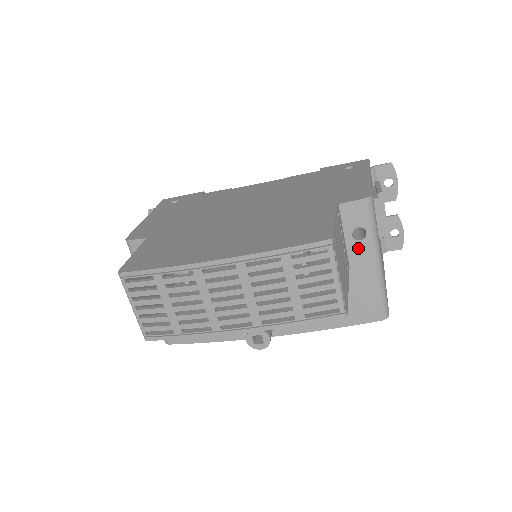
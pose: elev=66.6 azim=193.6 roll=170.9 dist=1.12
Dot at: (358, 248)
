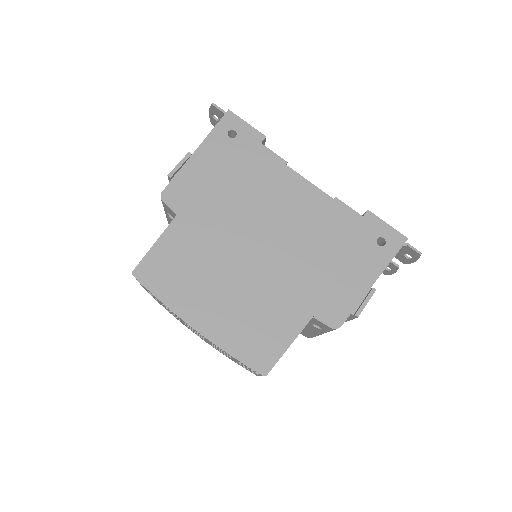
Dot at: (312, 327)
